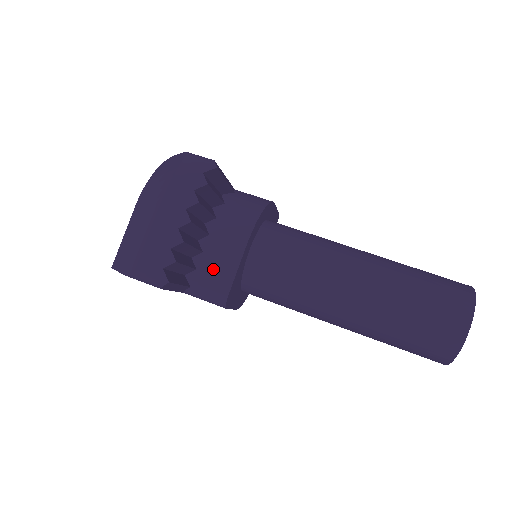
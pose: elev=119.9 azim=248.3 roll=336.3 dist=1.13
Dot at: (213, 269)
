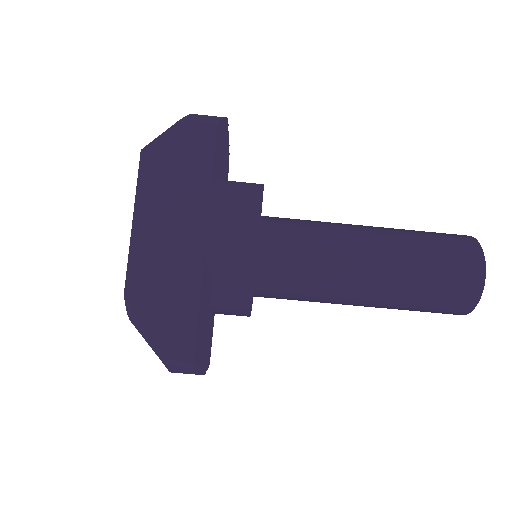
Dot at: occluded
